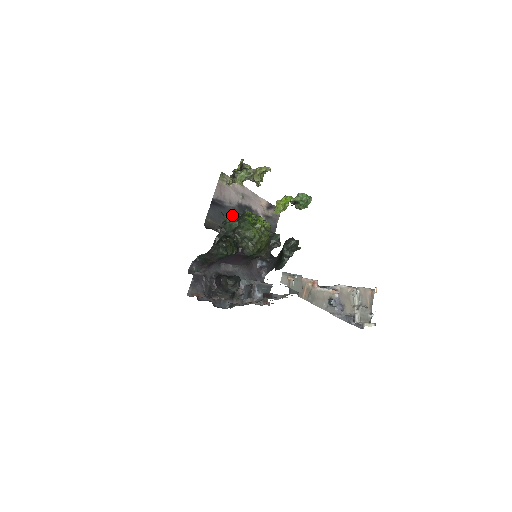
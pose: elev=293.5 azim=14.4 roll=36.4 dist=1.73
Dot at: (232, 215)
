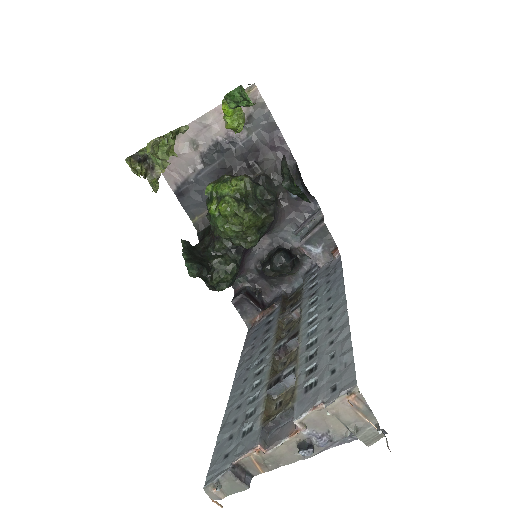
Dot at: (210, 180)
